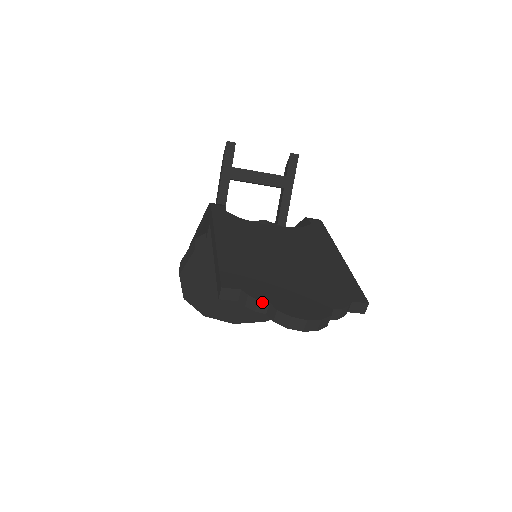
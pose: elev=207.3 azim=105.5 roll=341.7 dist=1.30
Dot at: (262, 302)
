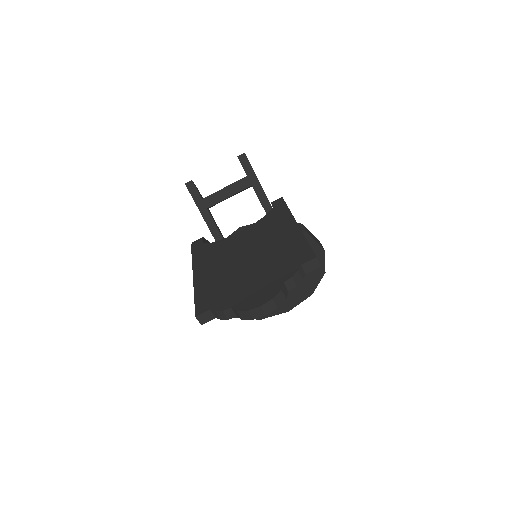
Dot at: (226, 311)
